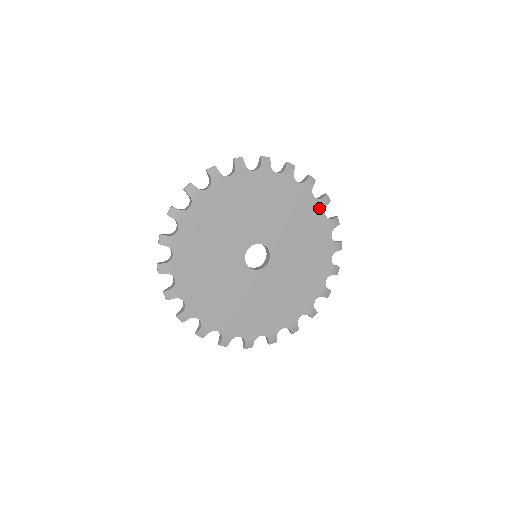
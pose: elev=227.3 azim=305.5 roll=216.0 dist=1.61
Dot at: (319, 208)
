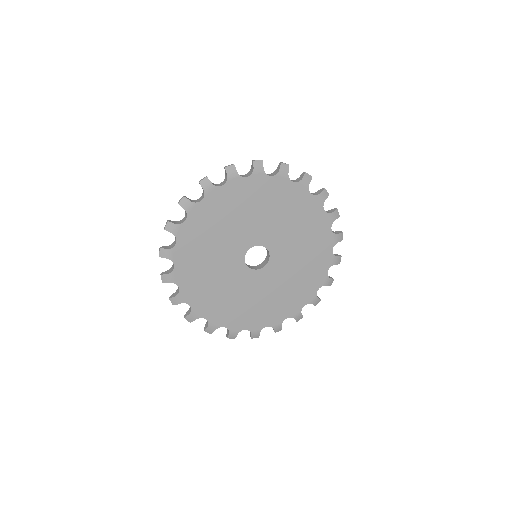
Dot at: (302, 190)
